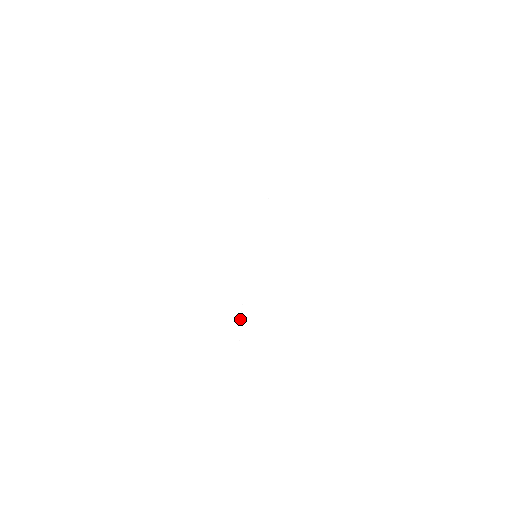
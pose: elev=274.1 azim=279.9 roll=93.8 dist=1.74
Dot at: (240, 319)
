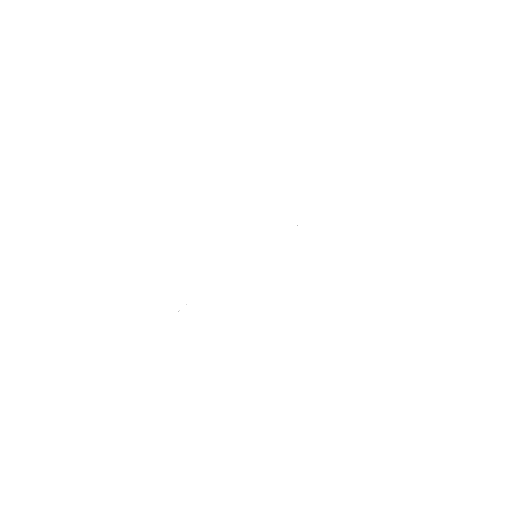
Dot at: (175, 314)
